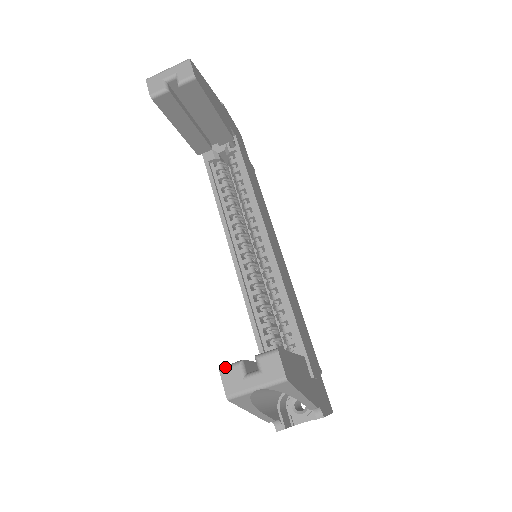
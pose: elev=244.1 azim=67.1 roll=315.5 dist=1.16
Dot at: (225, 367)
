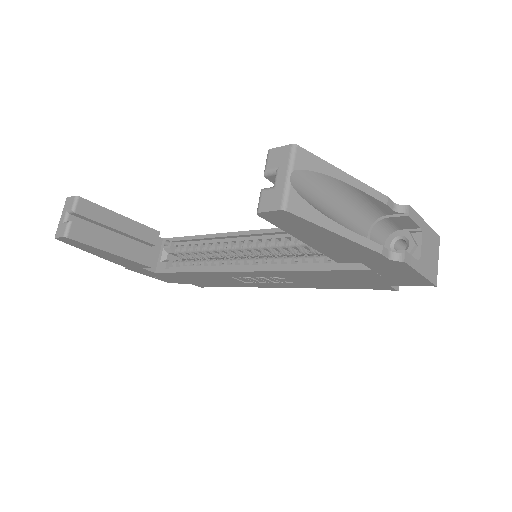
Dot at: occluded
